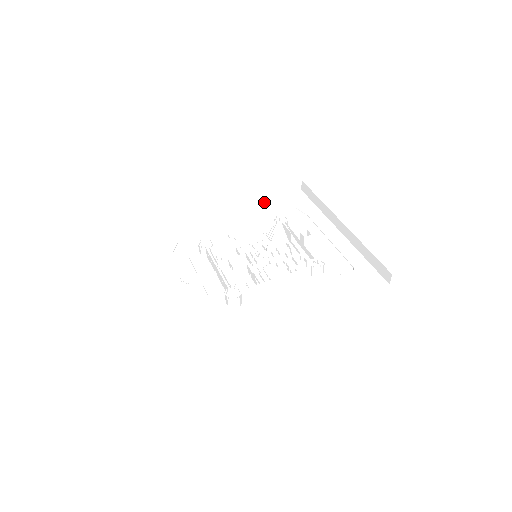
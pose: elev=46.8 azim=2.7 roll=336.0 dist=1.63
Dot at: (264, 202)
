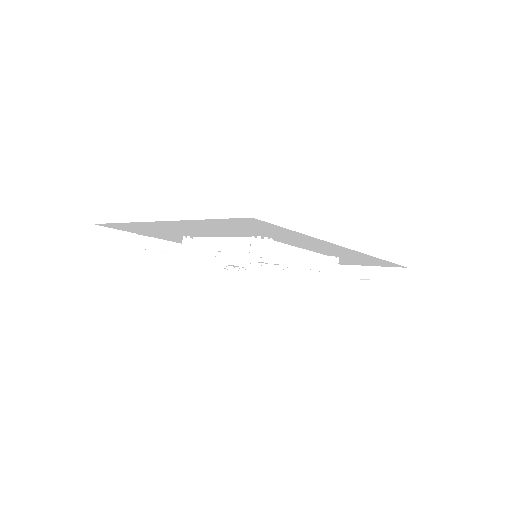
Dot at: occluded
